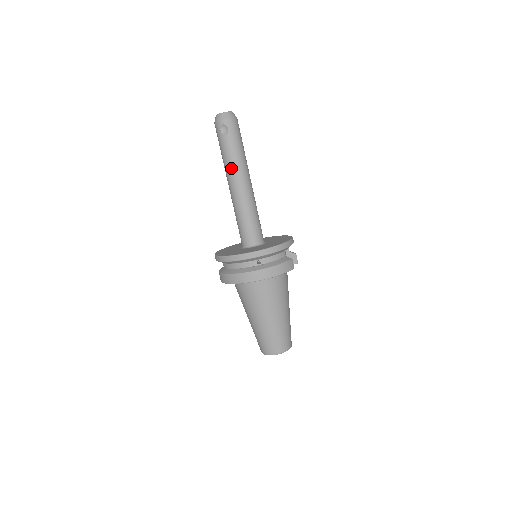
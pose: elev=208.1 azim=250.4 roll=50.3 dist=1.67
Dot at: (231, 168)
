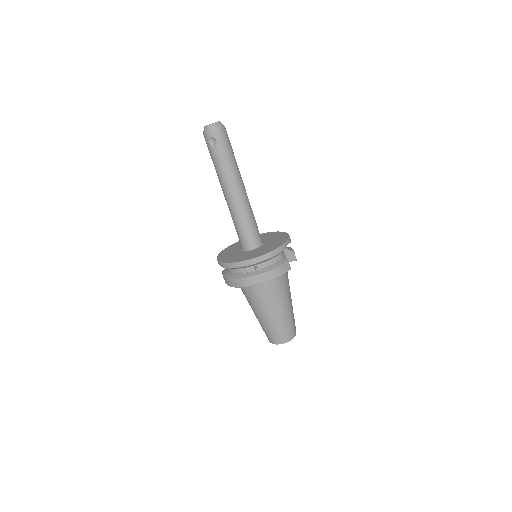
Dot at: (223, 178)
